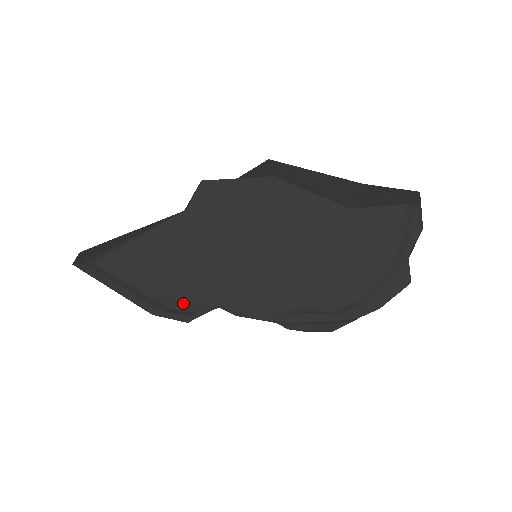
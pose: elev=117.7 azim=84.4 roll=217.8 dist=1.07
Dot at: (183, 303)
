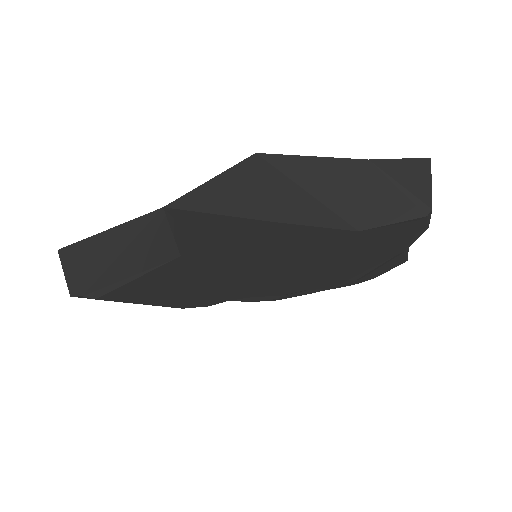
Dot at: (193, 304)
